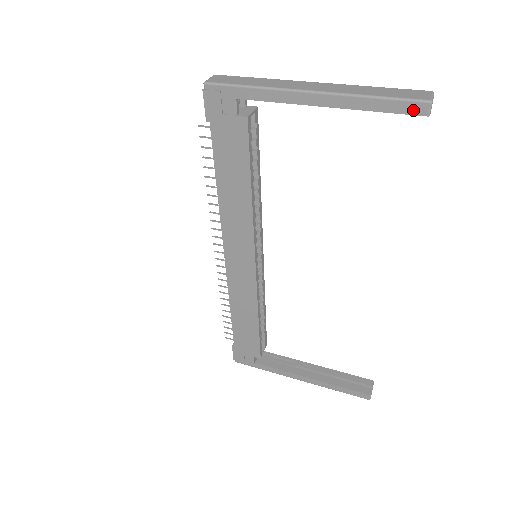
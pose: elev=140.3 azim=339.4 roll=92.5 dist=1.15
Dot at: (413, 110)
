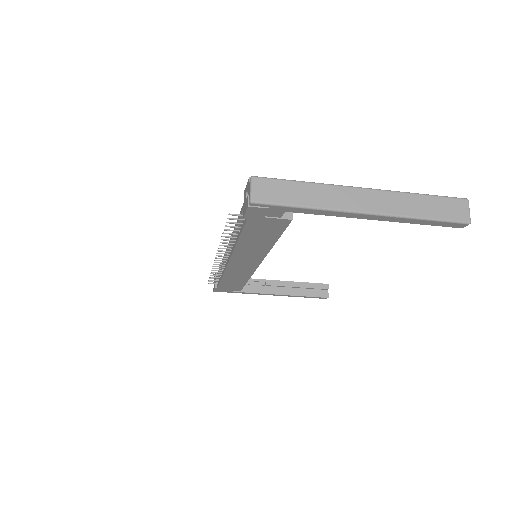
Dot at: (453, 226)
